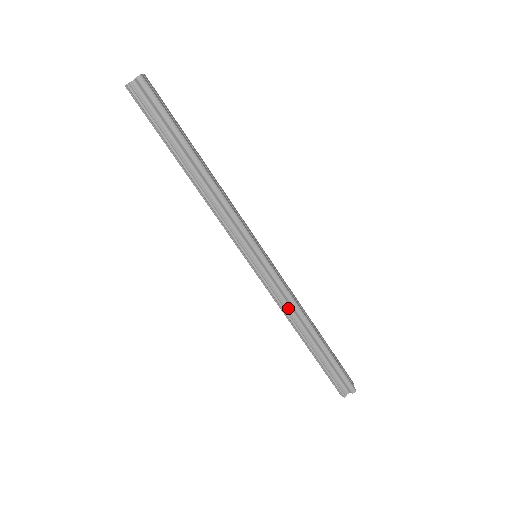
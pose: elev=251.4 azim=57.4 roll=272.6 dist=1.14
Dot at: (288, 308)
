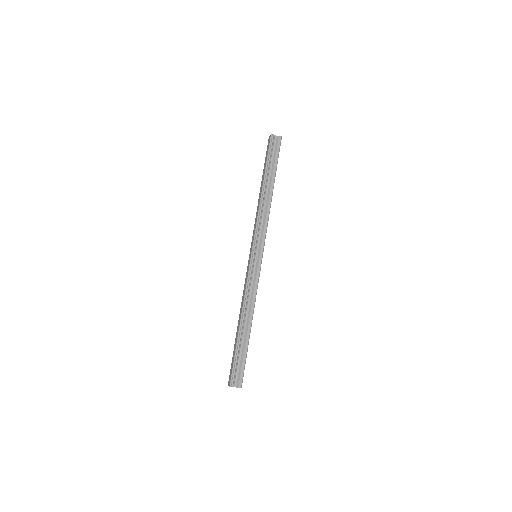
Dot at: (249, 298)
